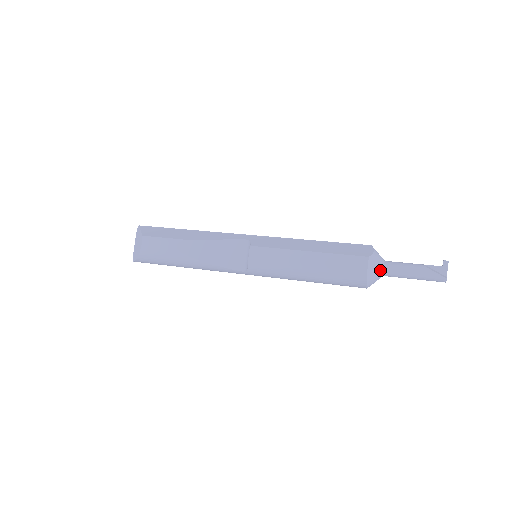
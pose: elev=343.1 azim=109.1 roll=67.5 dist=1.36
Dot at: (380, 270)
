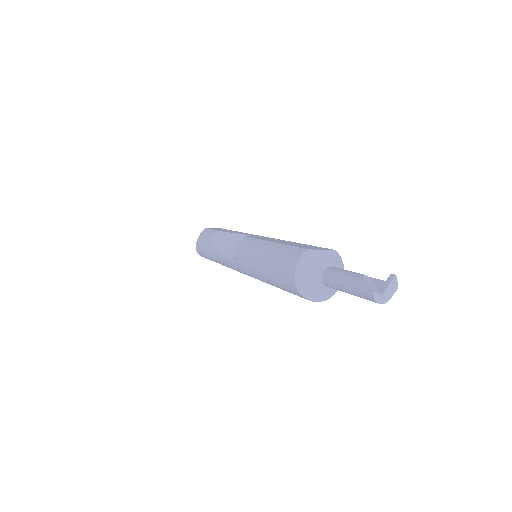
Dot at: (317, 271)
